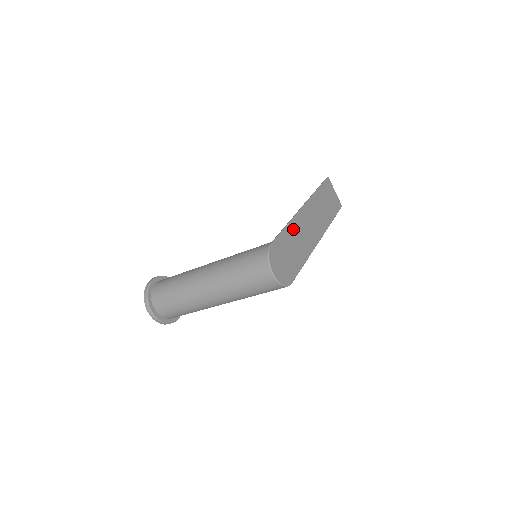
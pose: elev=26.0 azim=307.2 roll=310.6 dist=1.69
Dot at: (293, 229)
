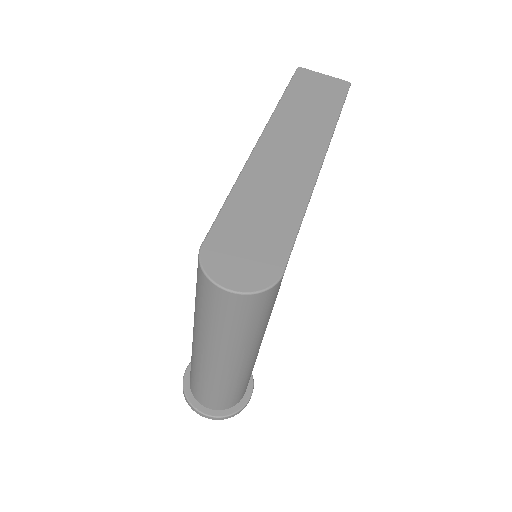
Dot at: (248, 187)
